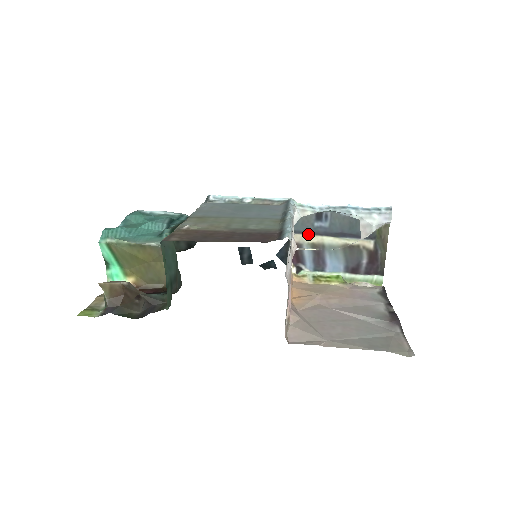
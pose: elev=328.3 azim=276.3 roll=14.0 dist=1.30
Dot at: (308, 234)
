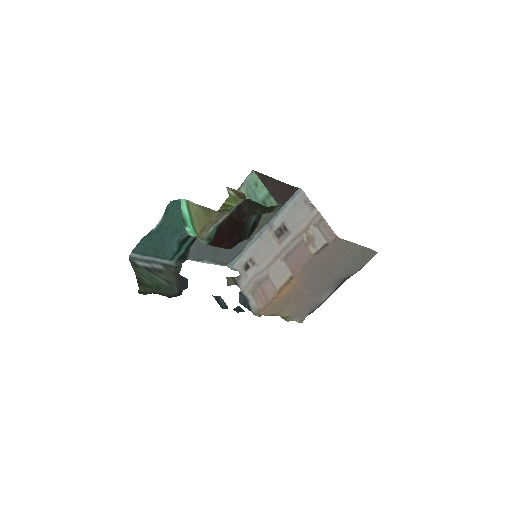
Dot at: occluded
